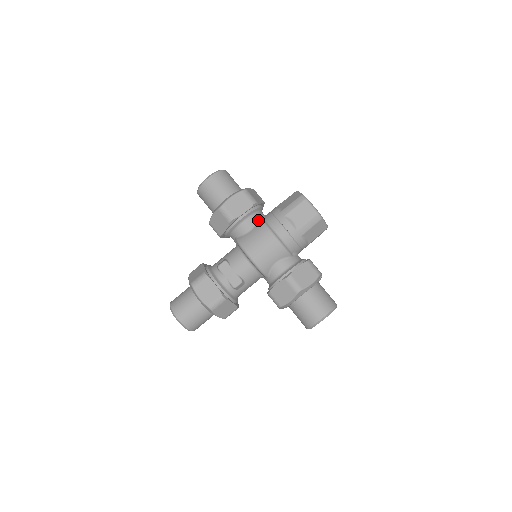
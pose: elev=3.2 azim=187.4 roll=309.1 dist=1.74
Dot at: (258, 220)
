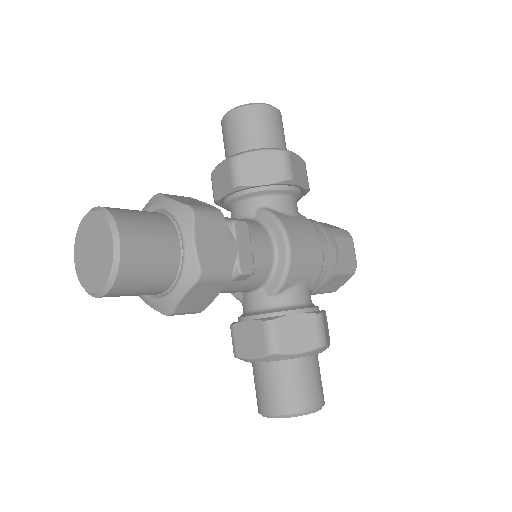
Dot at: occluded
